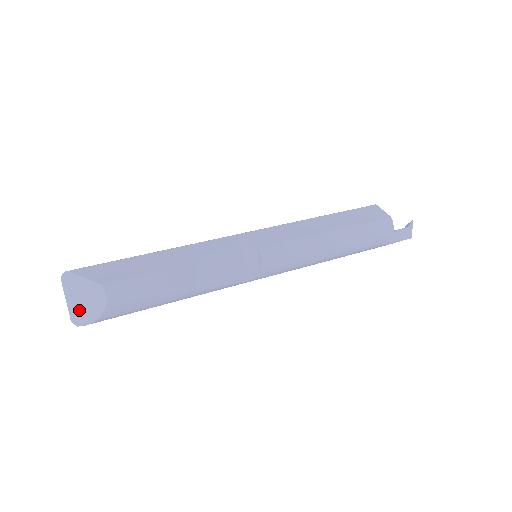
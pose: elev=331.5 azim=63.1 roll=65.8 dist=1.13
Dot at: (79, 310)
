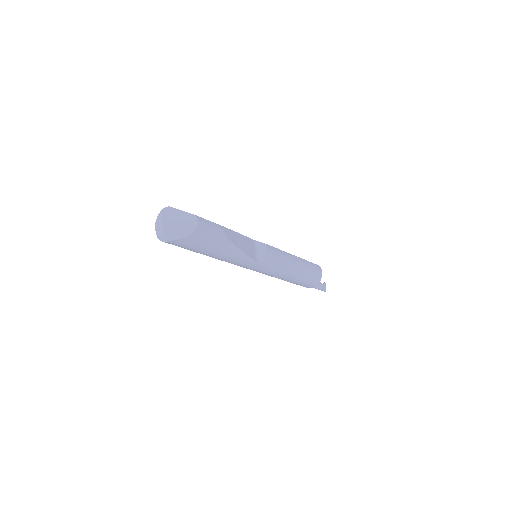
Dot at: (173, 230)
